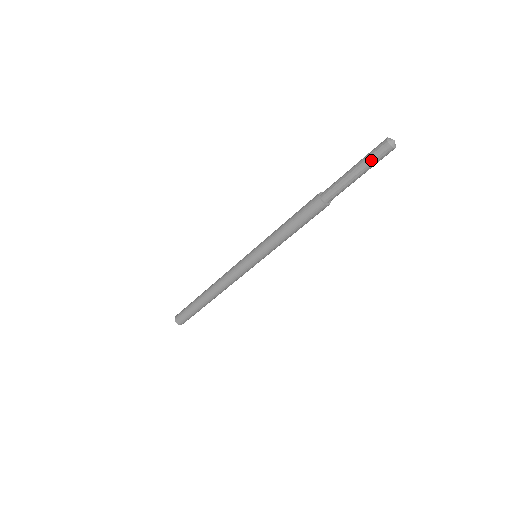
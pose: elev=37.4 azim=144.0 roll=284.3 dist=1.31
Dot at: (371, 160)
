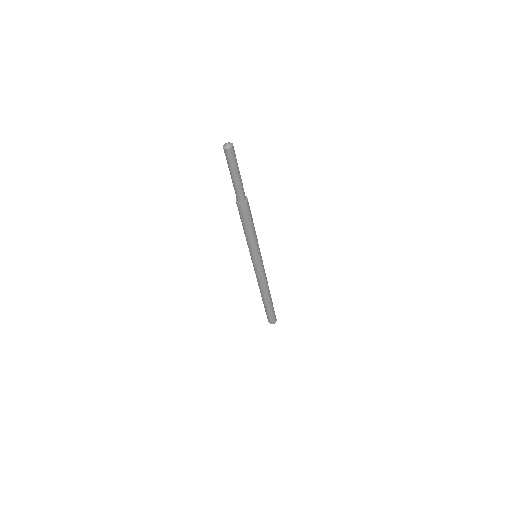
Dot at: (227, 162)
